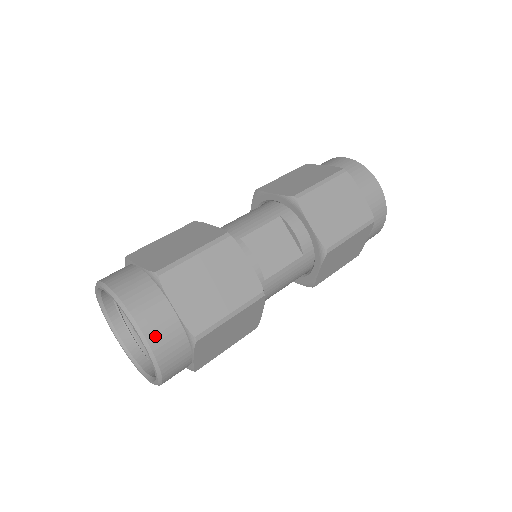
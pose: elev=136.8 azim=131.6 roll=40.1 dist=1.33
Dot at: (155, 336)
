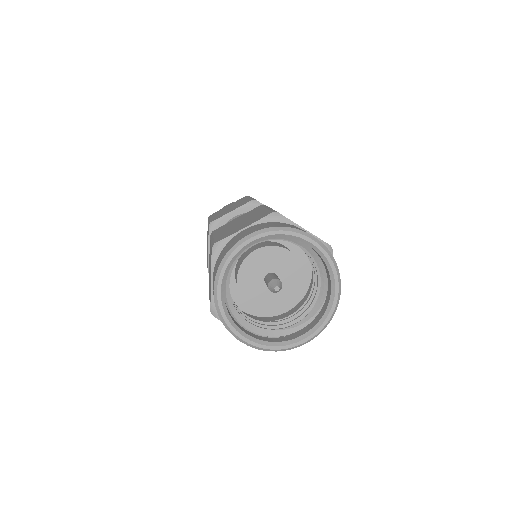
Dot at: occluded
